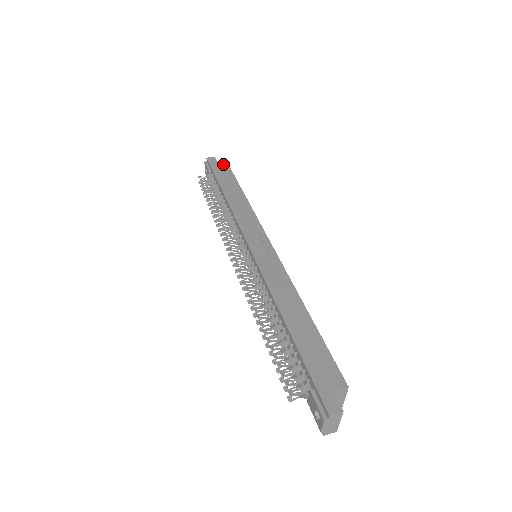
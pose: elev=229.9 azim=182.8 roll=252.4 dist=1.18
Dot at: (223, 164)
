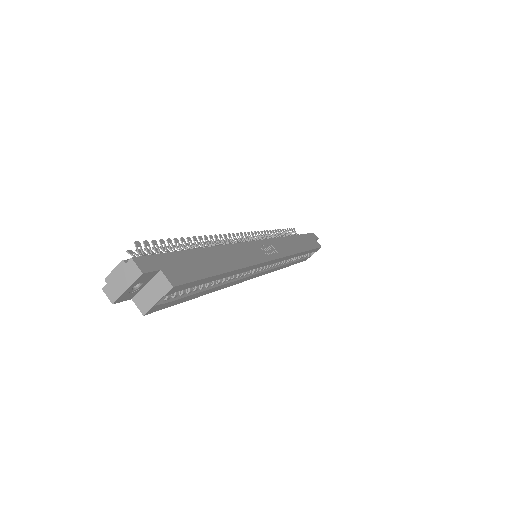
Dot at: (318, 243)
